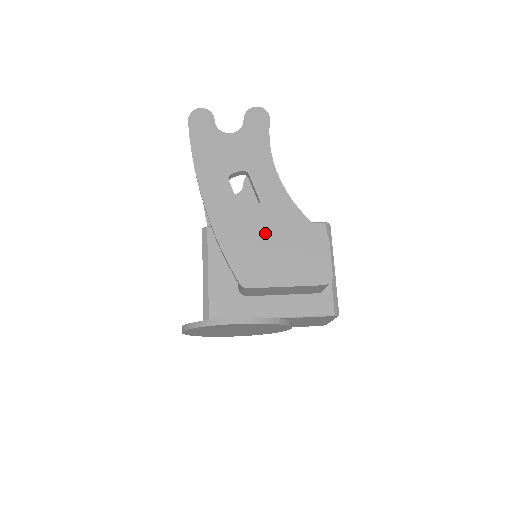
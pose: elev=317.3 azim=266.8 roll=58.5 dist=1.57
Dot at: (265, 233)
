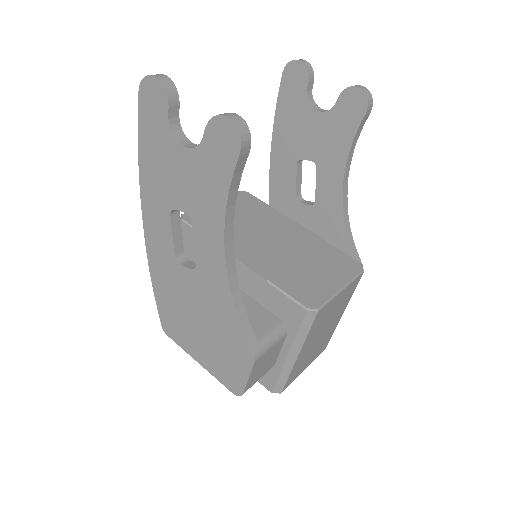
Dot at: (193, 303)
